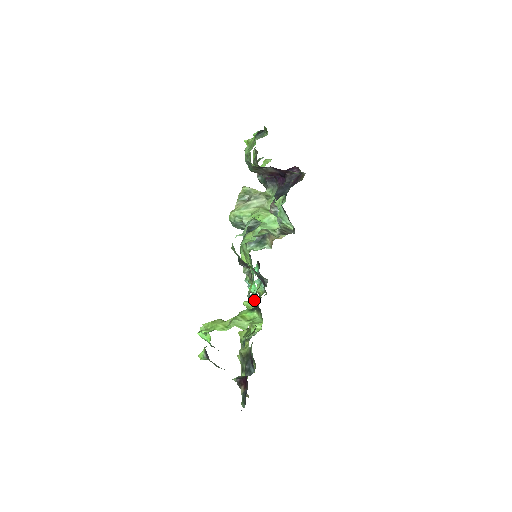
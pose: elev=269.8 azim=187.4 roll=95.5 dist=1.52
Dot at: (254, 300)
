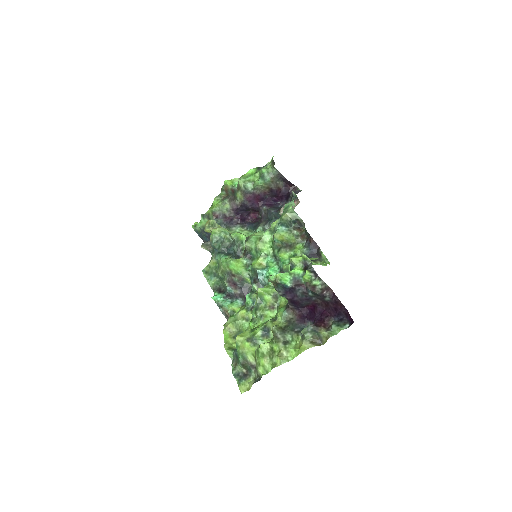
Dot at: occluded
